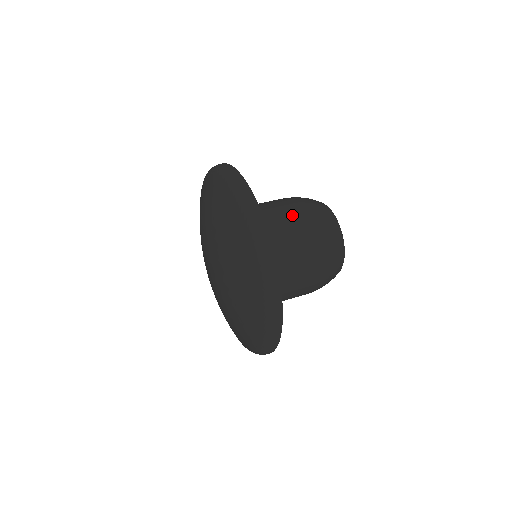
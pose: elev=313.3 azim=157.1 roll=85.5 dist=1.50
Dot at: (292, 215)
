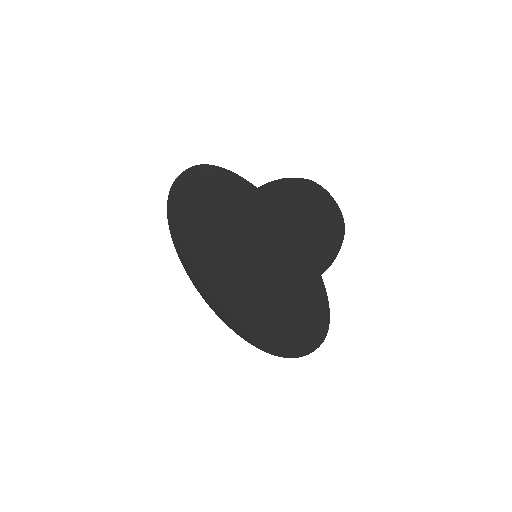
Dot at: (315, 234)
